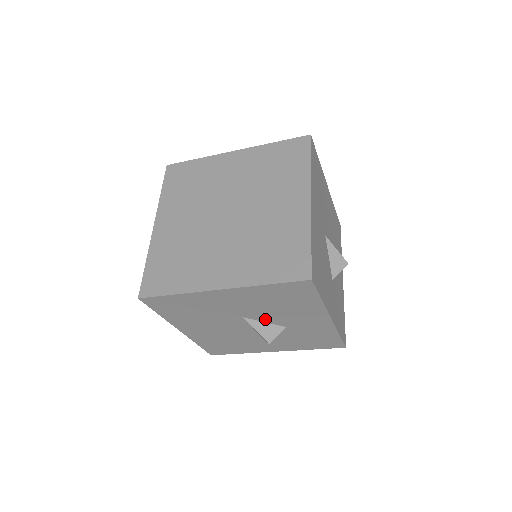
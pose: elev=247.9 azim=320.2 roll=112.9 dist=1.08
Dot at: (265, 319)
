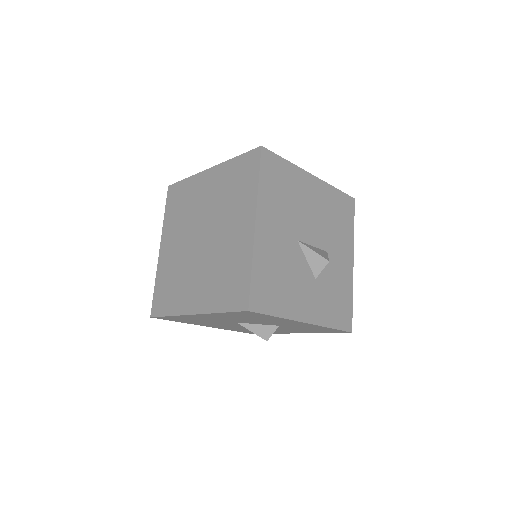
Dot at: (255, 323)
